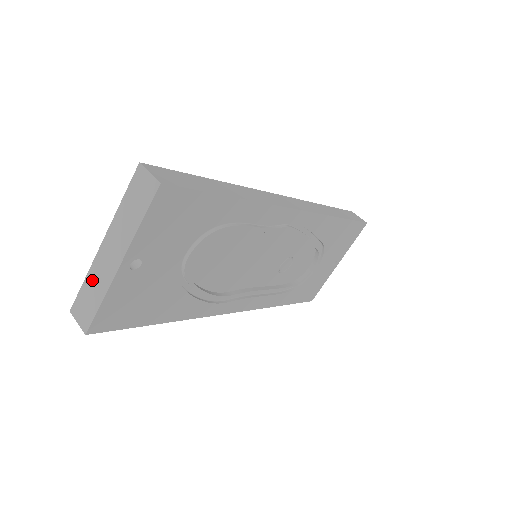
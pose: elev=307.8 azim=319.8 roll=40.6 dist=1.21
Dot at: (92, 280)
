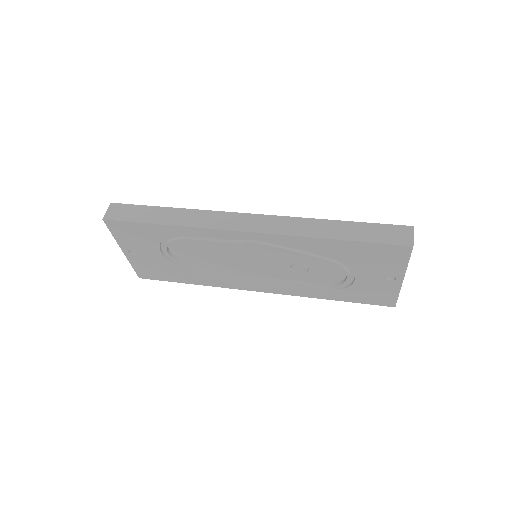
Dot at: occluded
